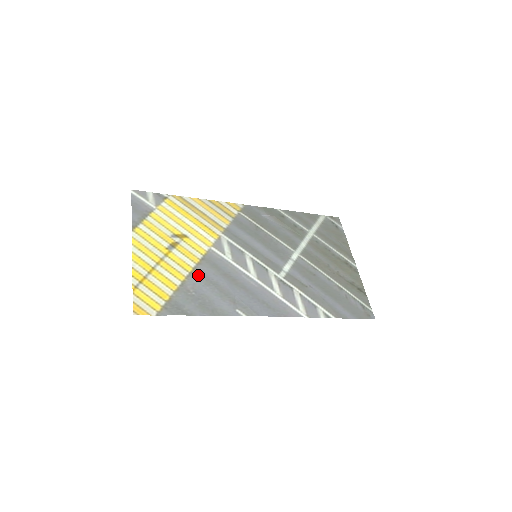
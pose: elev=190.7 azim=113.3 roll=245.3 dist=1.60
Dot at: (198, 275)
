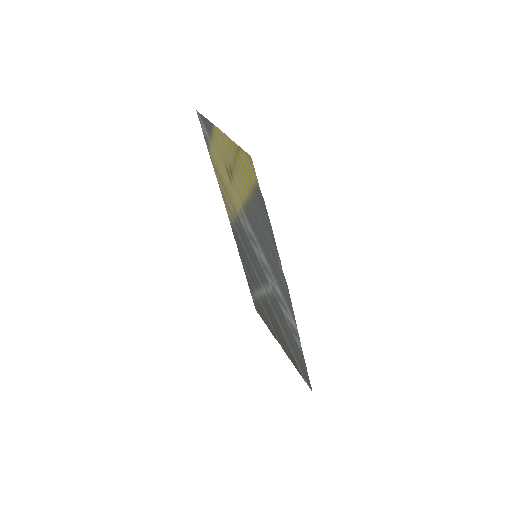
Dot at: (251, 209)
